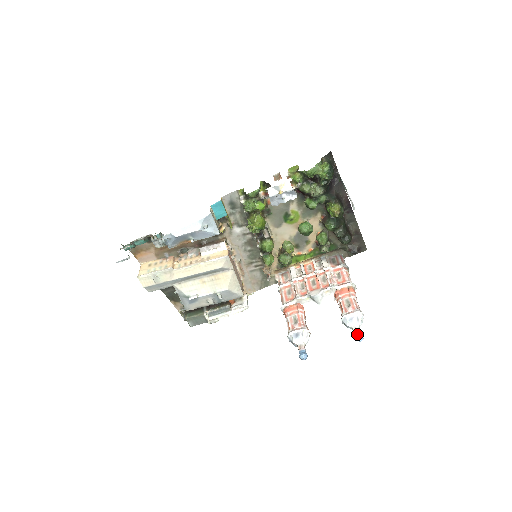
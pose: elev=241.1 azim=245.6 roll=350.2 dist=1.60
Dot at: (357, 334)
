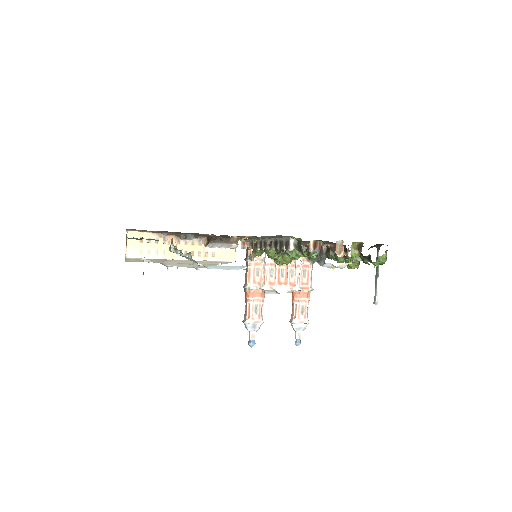
Dot at: (298, 340)
